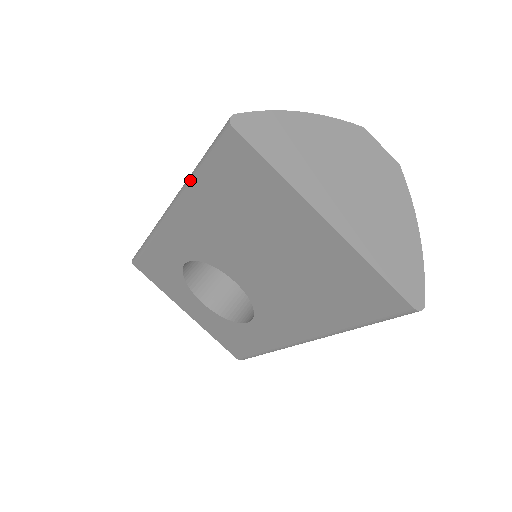
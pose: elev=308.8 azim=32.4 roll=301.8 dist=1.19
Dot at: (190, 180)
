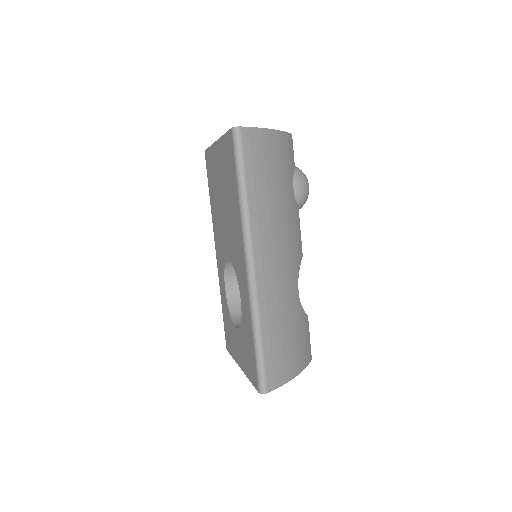
Dot at: occluded
